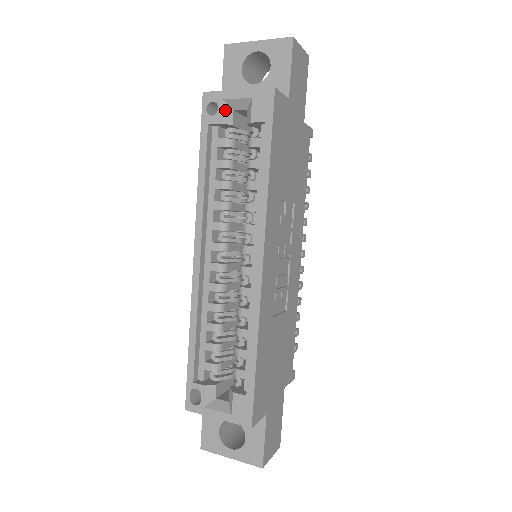
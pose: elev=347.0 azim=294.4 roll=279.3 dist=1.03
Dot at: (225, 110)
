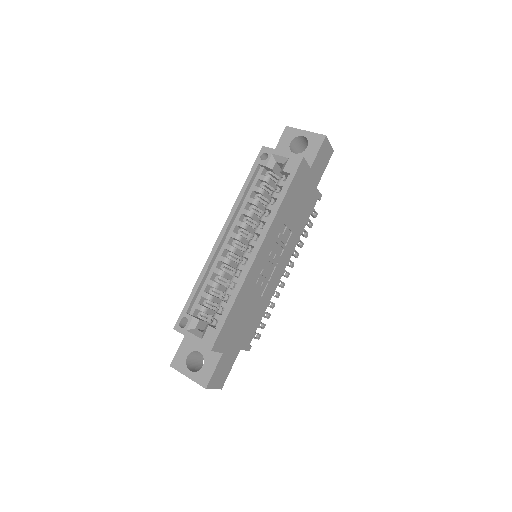
Dot at: (271, 160)
